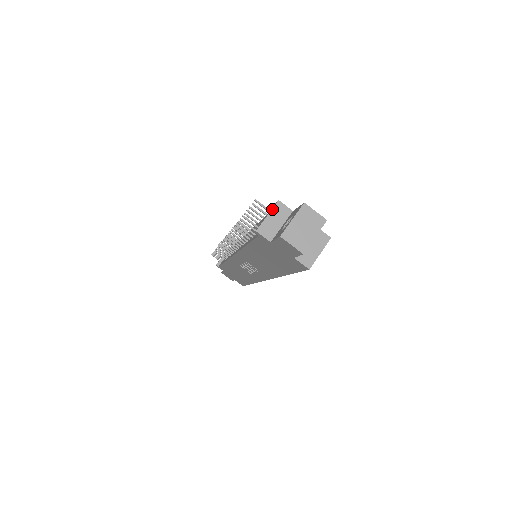
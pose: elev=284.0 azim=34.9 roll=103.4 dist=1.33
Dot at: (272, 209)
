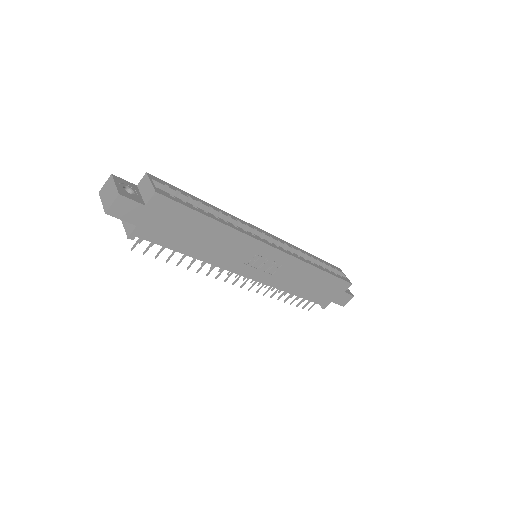
Dot at: (122, 223)
